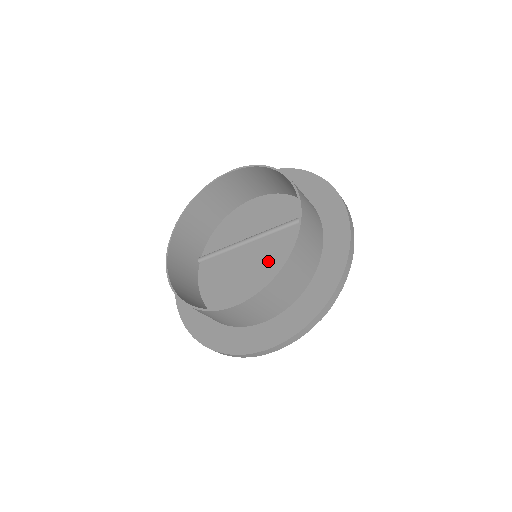
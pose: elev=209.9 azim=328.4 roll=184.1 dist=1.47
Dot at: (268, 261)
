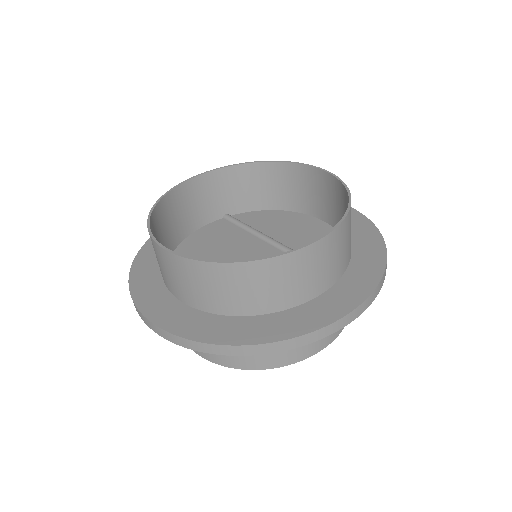
Dot at: occluded
